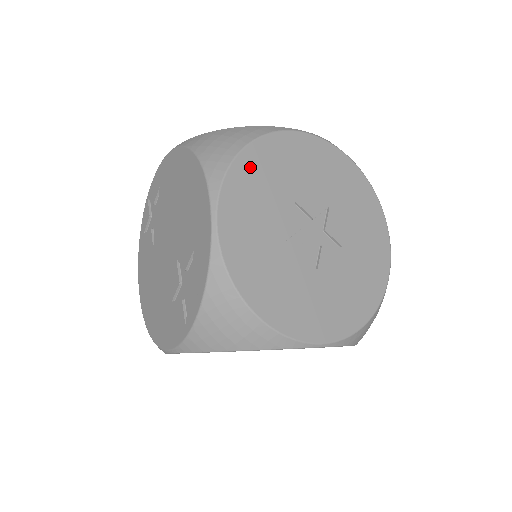
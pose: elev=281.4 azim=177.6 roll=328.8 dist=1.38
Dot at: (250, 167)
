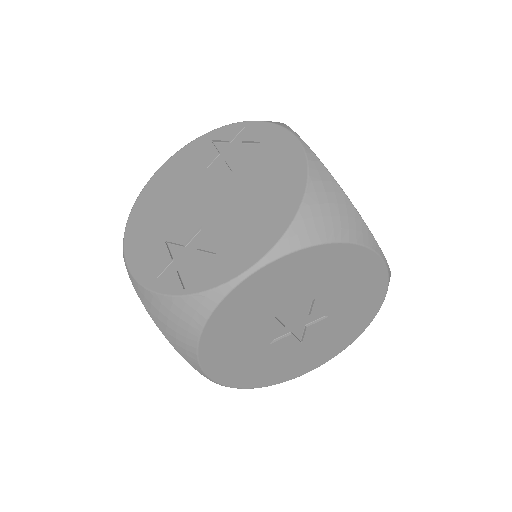
Dot at: (320, 258)
